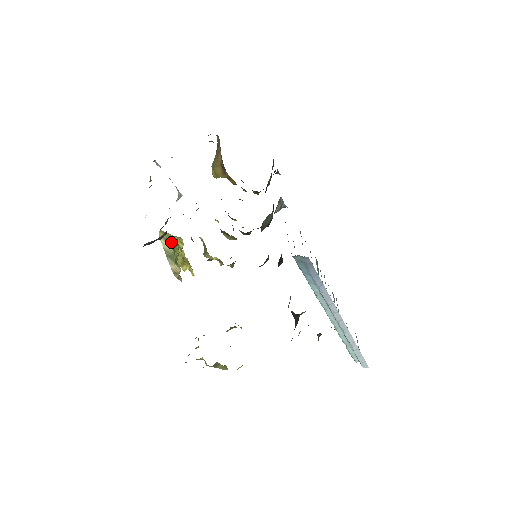
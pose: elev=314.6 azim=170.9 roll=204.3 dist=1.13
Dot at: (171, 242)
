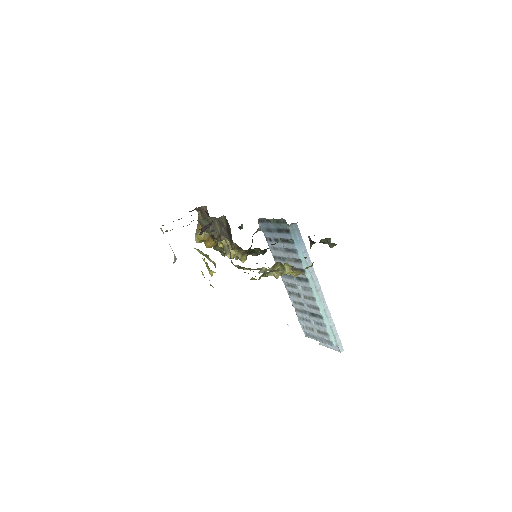
Dot at: (201, 252)
